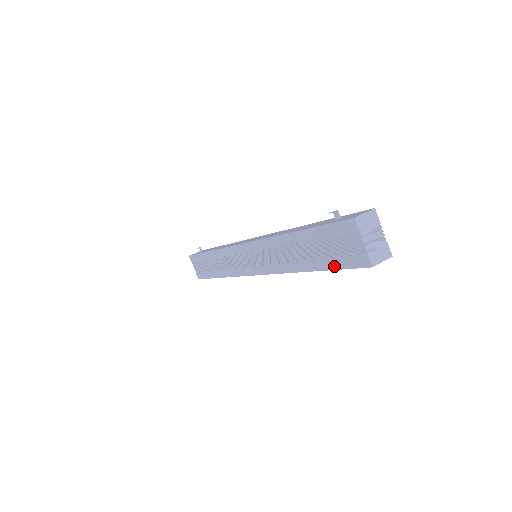
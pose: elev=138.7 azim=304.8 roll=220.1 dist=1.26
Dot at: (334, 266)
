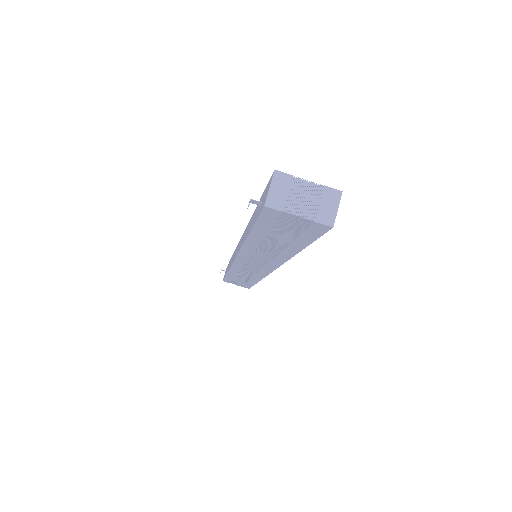
Dot at: (307, 242)
